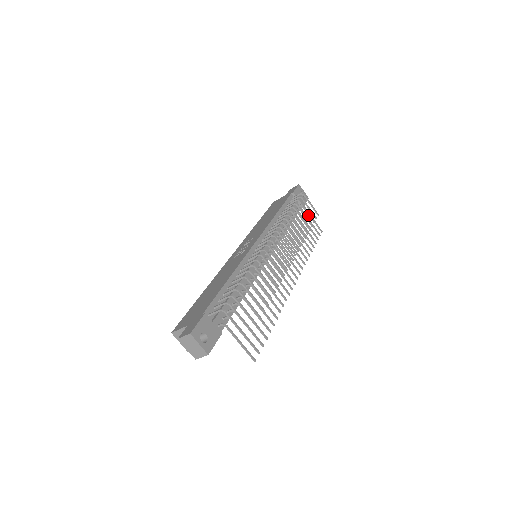
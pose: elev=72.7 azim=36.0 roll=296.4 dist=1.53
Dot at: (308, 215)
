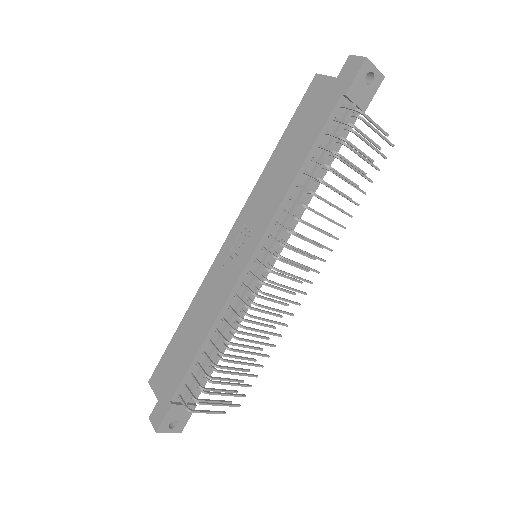
Dot at: occluded
